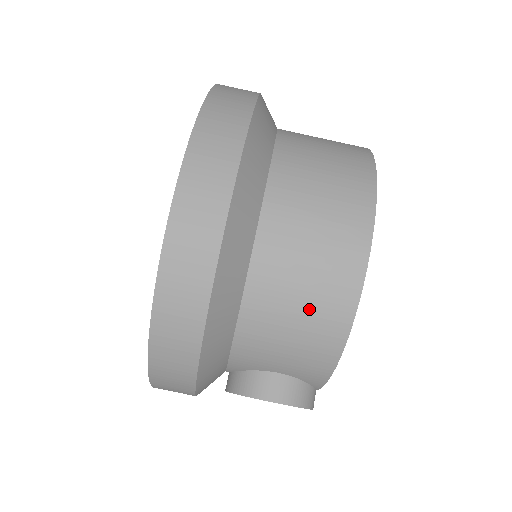
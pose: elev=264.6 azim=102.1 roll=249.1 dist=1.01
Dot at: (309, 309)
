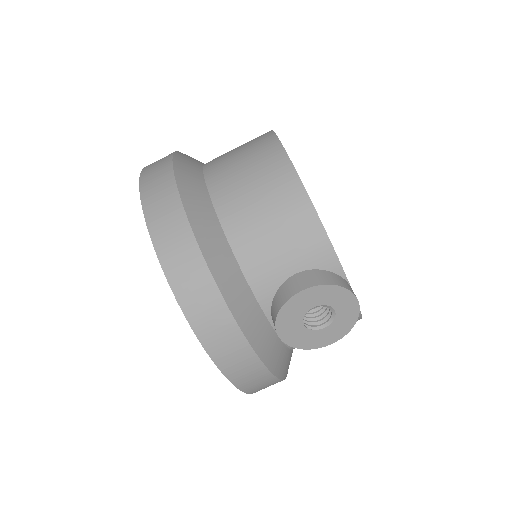
Dot at: (267, 197)
